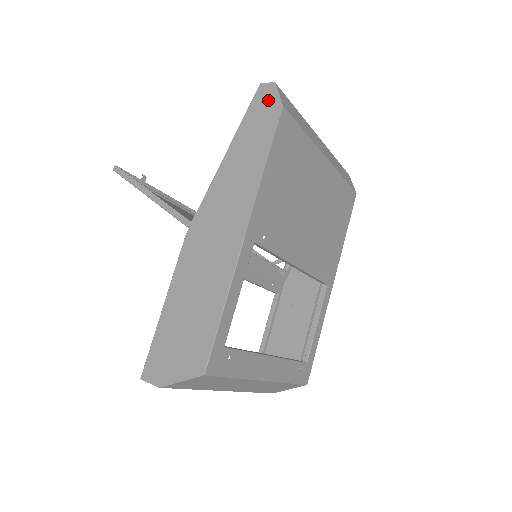
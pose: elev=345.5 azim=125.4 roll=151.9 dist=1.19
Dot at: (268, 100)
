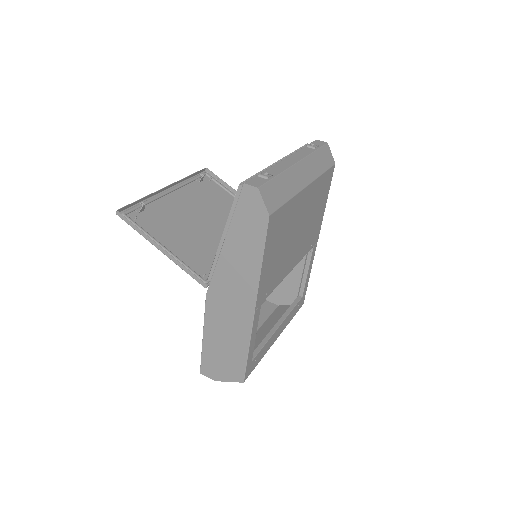
Dot at: (254, 205)
